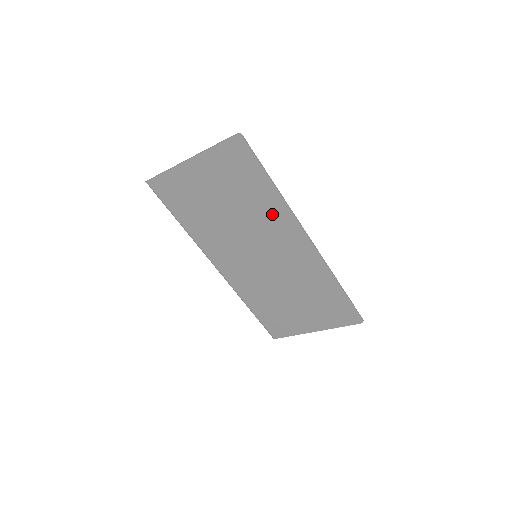
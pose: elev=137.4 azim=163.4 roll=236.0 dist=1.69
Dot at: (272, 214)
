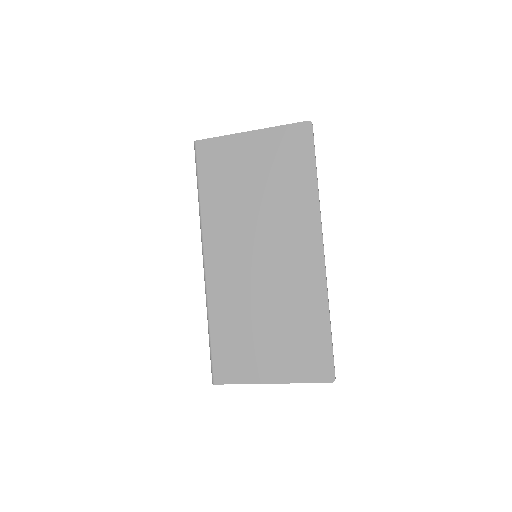
Dot at: (299, 209)
